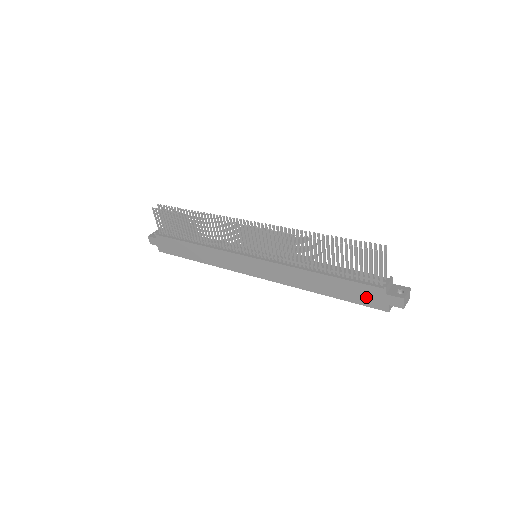
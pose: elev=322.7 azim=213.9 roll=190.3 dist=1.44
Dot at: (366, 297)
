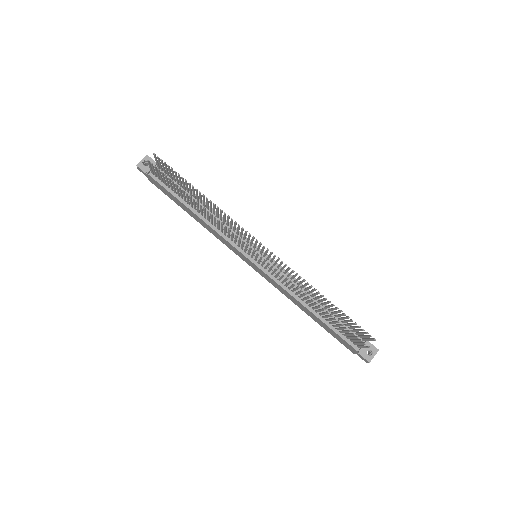
Dot at: (341, 341)
